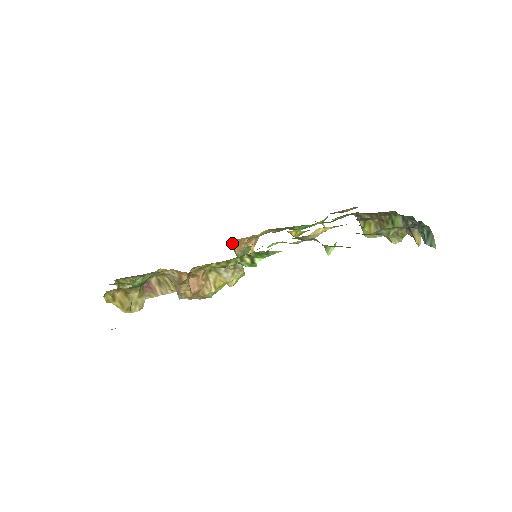
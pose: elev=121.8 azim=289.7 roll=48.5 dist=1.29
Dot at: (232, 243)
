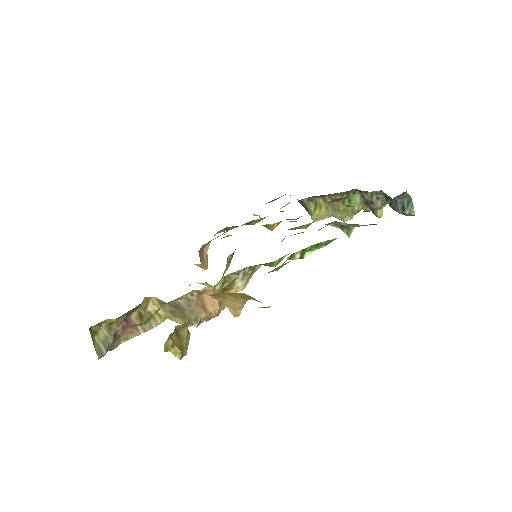
Dot at: occluded
